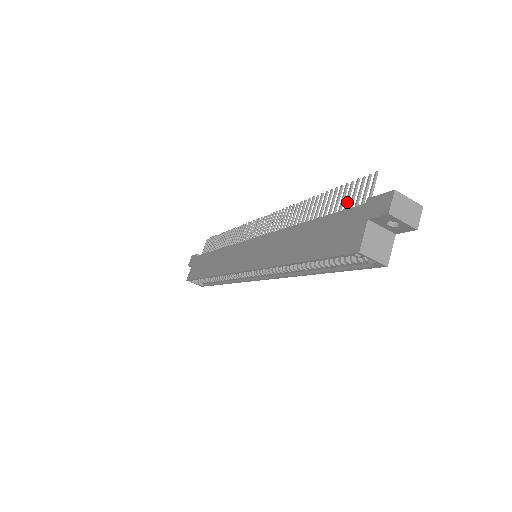
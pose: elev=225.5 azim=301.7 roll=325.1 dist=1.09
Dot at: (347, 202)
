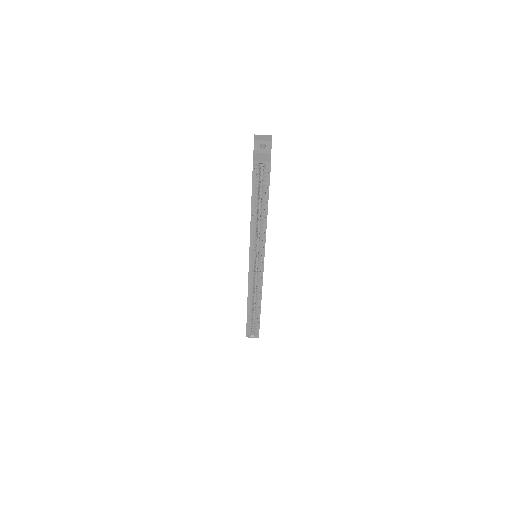
Dot at: occluded
